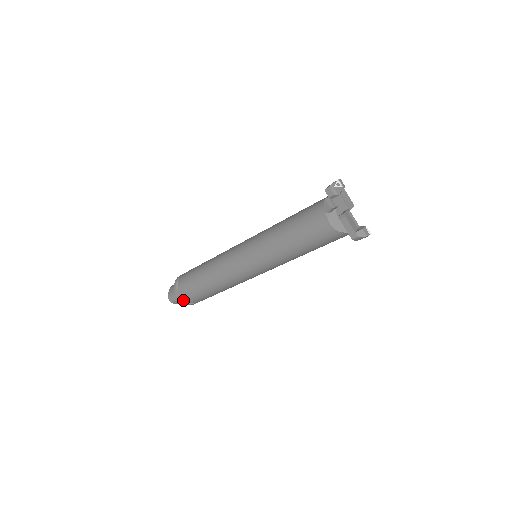
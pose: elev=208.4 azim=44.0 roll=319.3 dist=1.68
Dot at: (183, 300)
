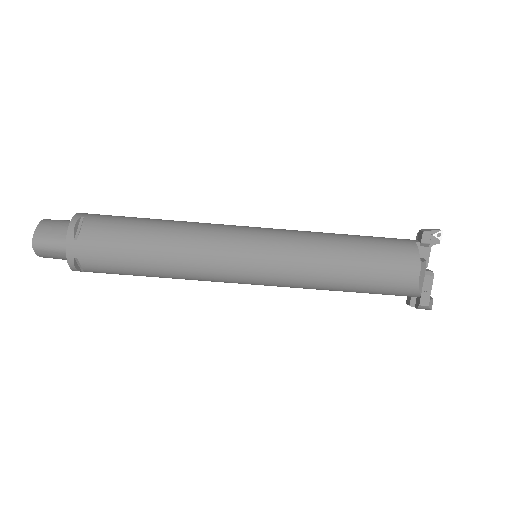
Dot at: (74, 257)
